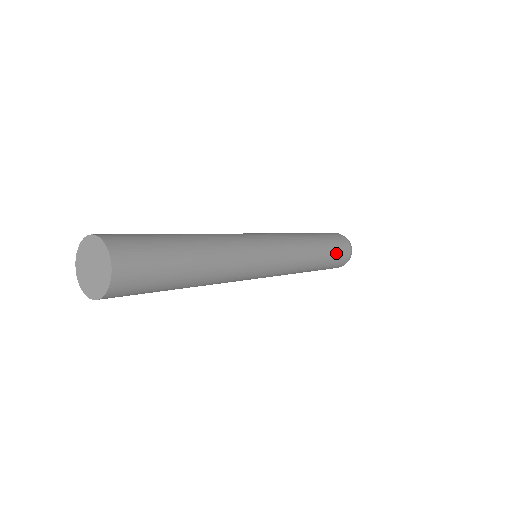
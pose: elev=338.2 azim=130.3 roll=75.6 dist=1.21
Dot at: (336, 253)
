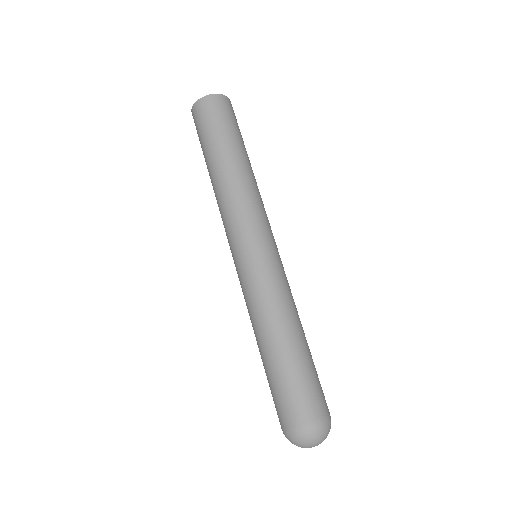
Dot at: (311, 376)
